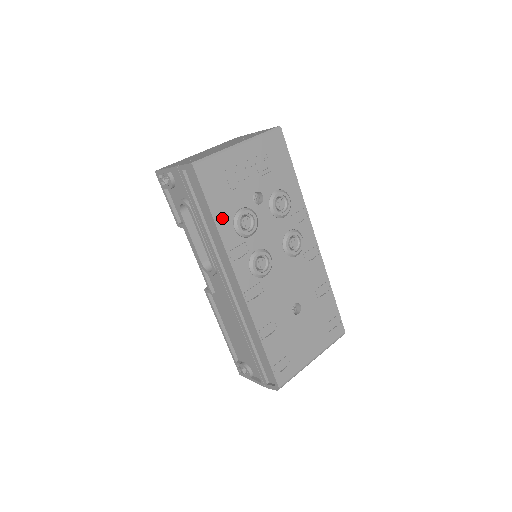
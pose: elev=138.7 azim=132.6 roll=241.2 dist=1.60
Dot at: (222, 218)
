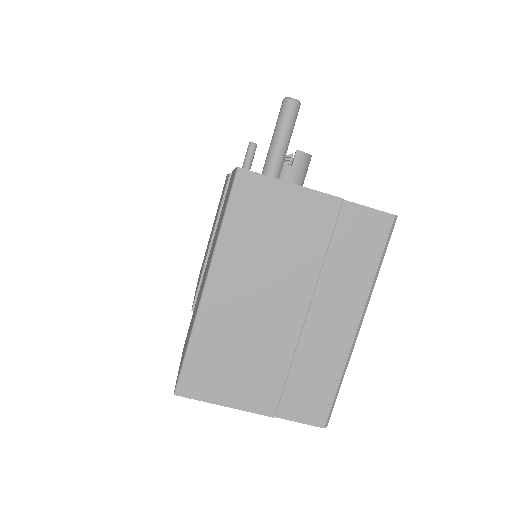
Dot at: occluded
